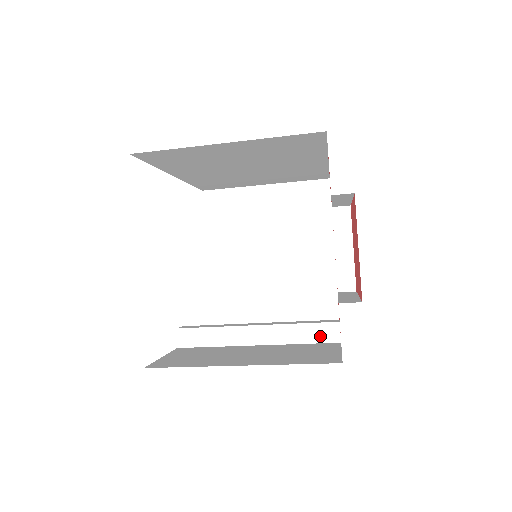
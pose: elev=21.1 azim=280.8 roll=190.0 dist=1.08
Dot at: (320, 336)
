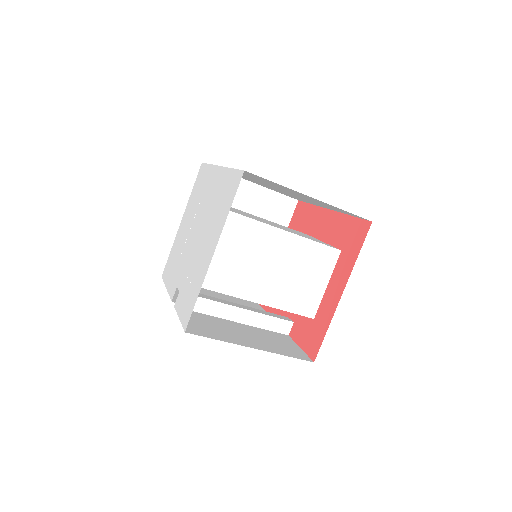
Dot at: (278, 328)
